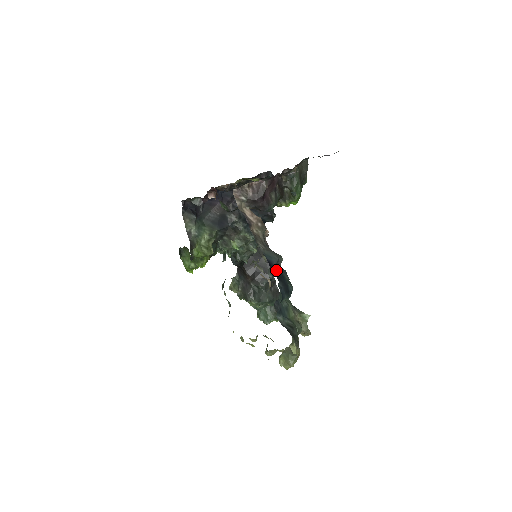
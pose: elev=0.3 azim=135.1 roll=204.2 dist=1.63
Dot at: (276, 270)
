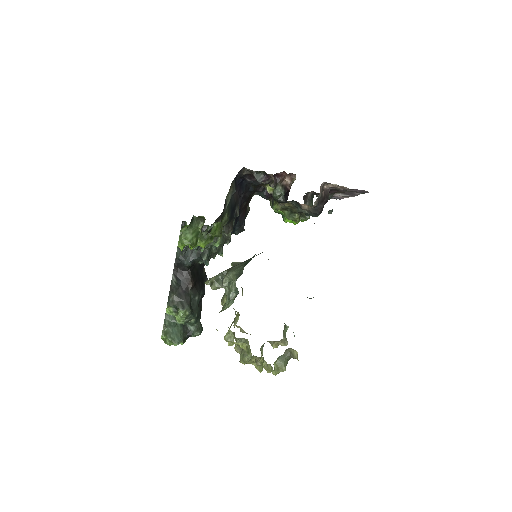
Dot at: occluded
